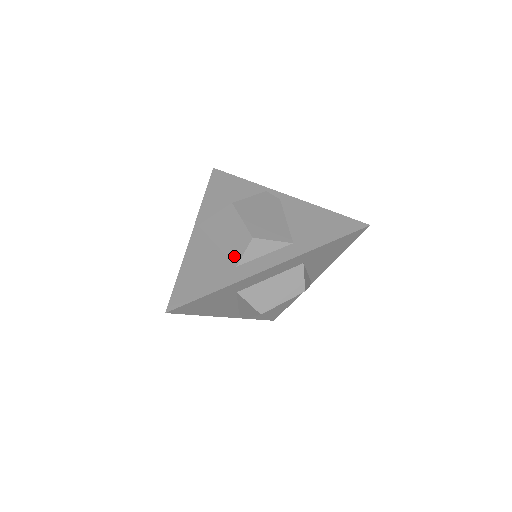
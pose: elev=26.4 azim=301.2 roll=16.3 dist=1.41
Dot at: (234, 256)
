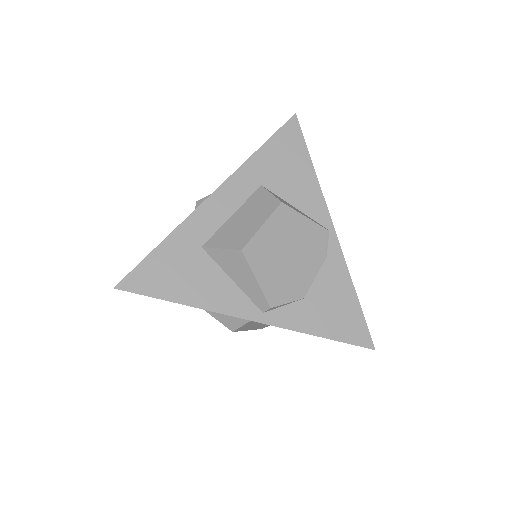
Dot at: occluded
